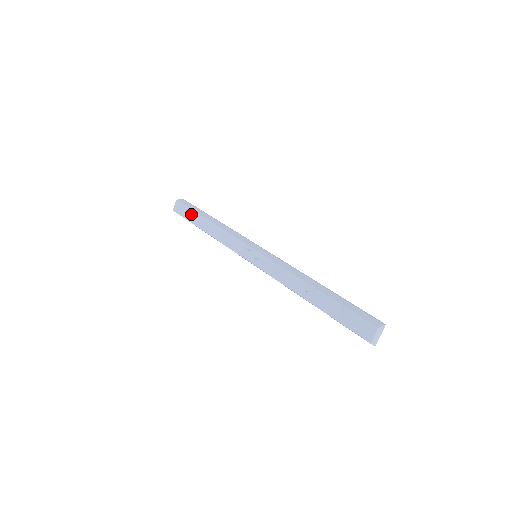
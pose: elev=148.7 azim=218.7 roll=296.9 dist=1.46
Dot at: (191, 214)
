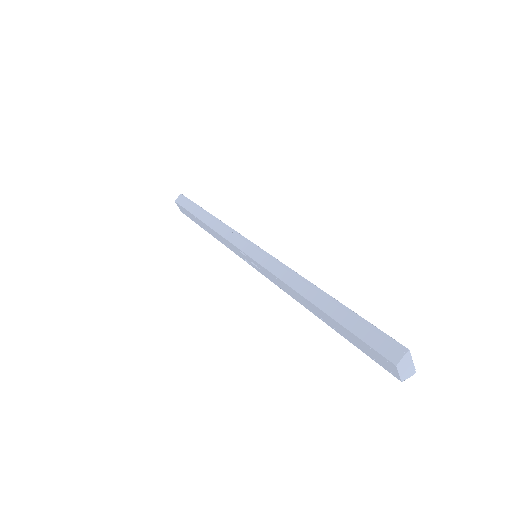
Dot at: (191, 216)
